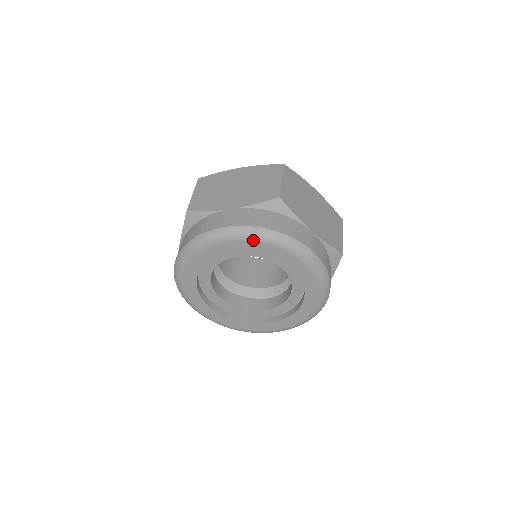
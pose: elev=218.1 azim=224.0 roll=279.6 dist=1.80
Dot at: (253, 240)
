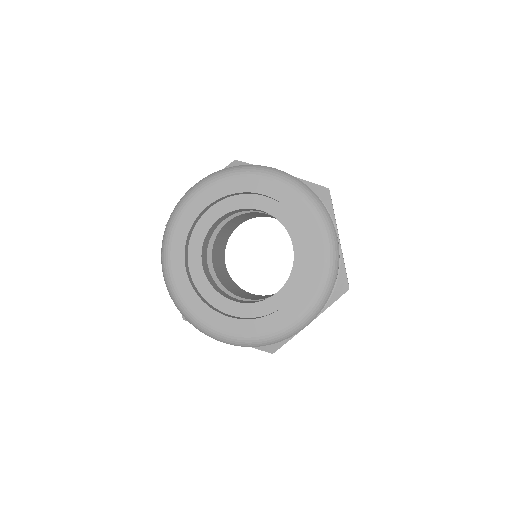
Dot at: (214, 182)
